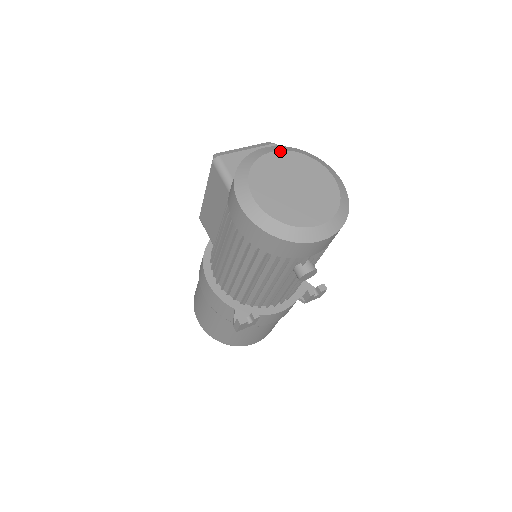
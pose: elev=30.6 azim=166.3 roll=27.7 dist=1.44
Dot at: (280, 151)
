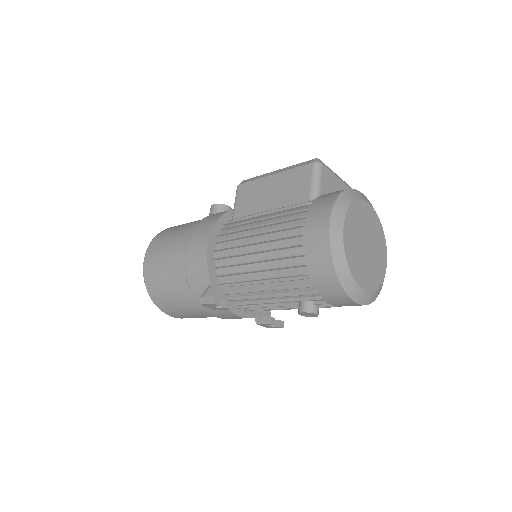
Dot at: (372, 208)
